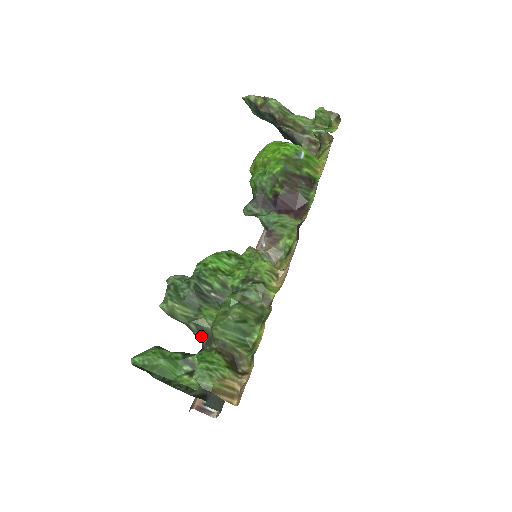
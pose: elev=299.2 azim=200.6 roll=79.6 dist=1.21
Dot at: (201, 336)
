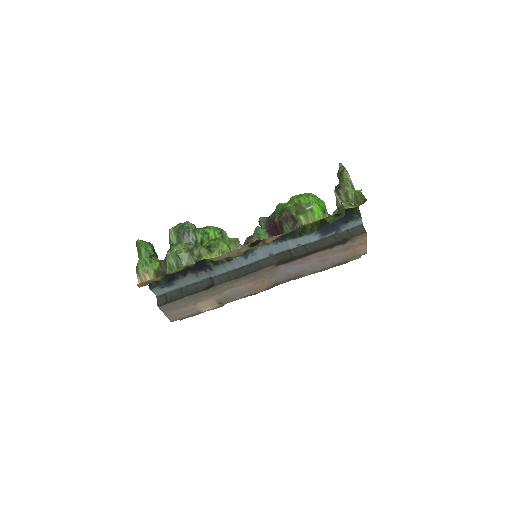
Dot at: occluded
